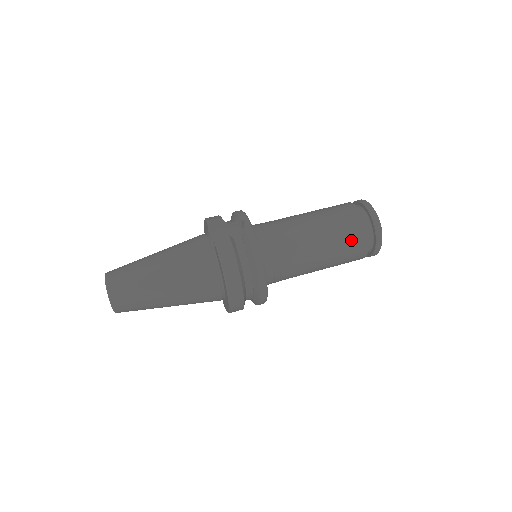
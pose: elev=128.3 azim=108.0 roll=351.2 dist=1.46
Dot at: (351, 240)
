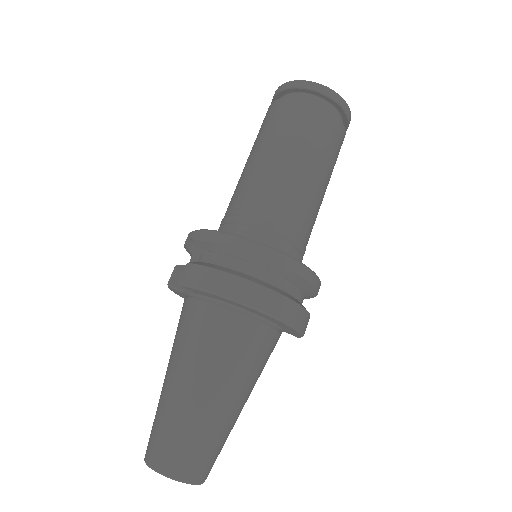
Dot at: (301, 123)
